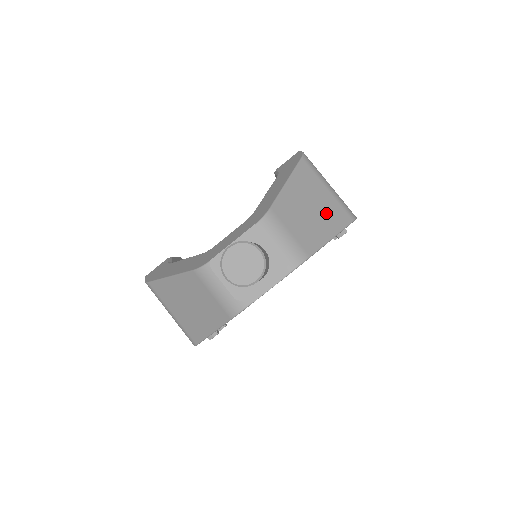
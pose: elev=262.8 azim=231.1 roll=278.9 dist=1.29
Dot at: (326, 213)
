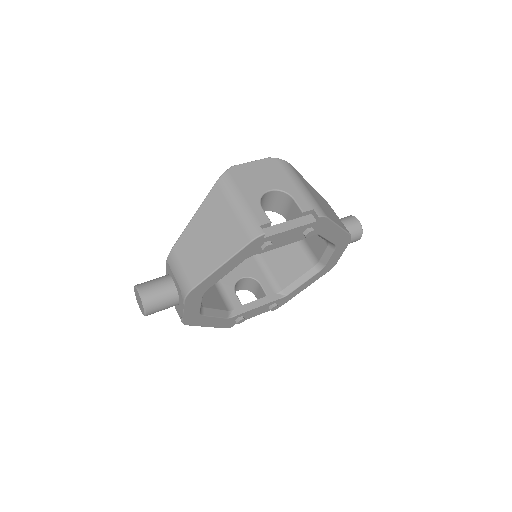
Dot at: (222, 240)
